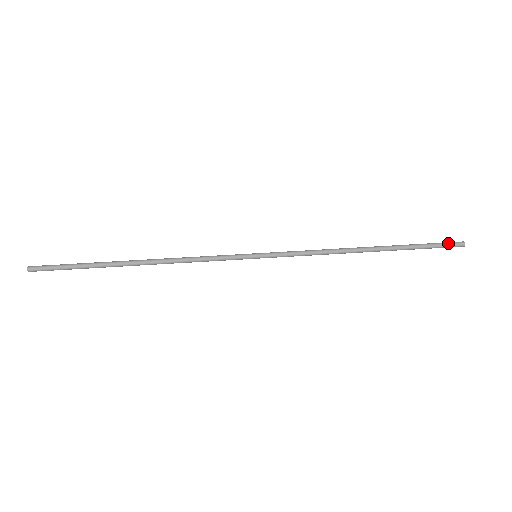
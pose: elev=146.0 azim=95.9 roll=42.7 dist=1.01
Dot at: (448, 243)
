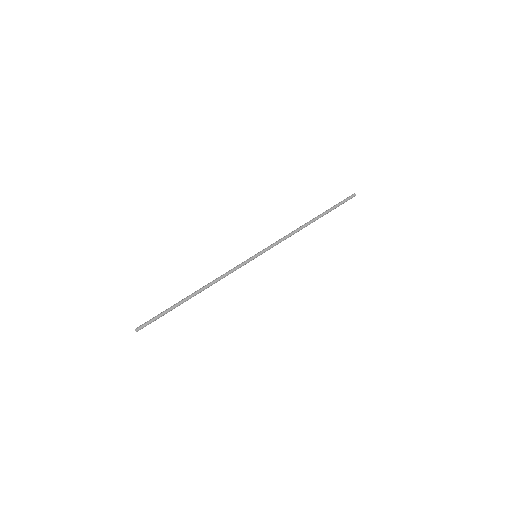
Dot at: (348, 199)
